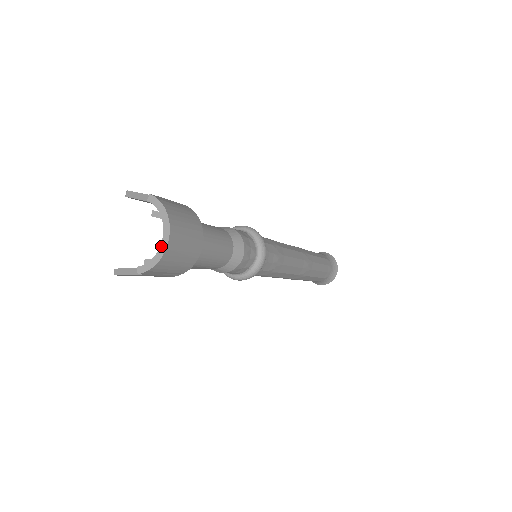
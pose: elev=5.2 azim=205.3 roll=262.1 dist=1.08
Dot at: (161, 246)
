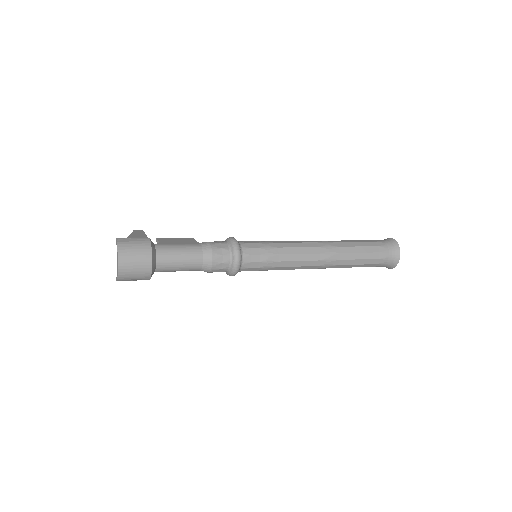
Dot at: (117, 267)
